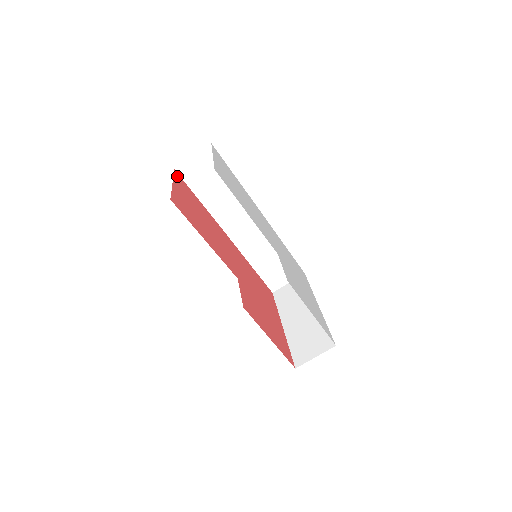
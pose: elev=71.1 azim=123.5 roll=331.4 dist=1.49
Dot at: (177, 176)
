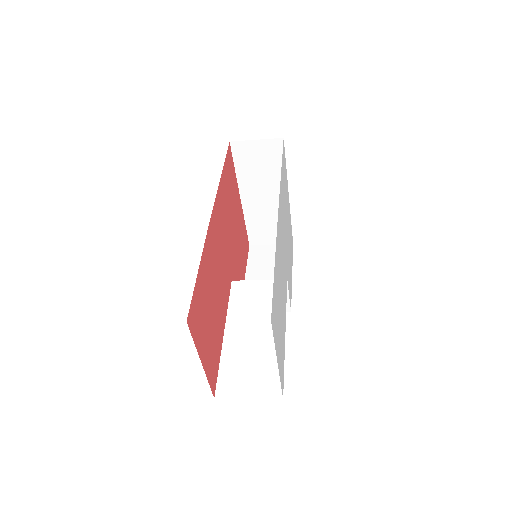
Dot at: (192, 324)
